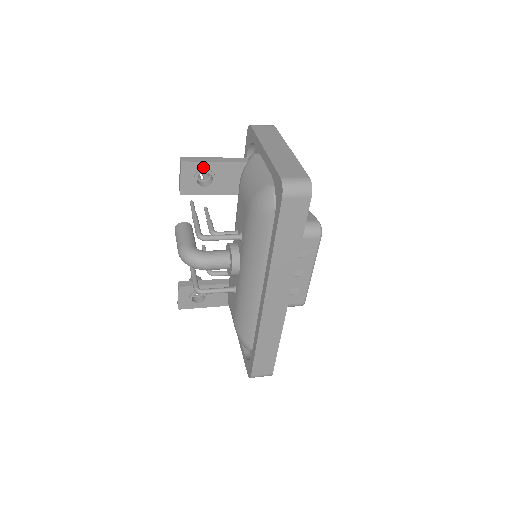
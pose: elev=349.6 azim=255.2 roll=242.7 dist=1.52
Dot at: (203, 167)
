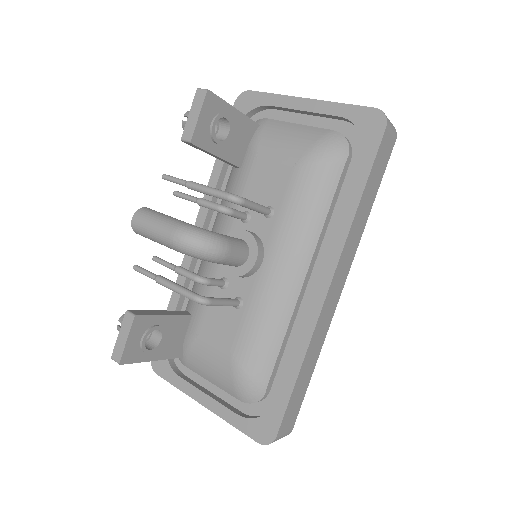
Dot at: (224, 110)
